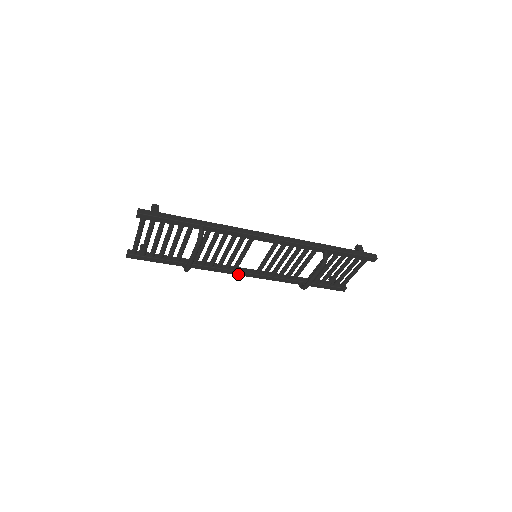
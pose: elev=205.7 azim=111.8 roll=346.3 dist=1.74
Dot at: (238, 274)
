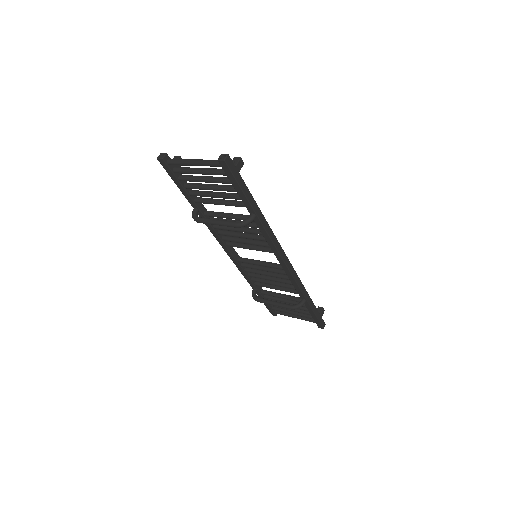
Dot at: (224, 248)
